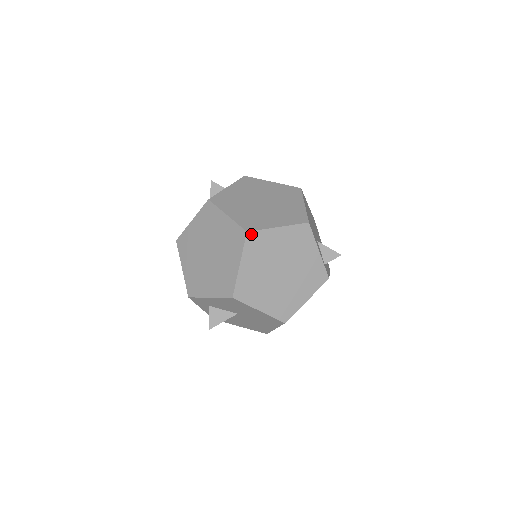
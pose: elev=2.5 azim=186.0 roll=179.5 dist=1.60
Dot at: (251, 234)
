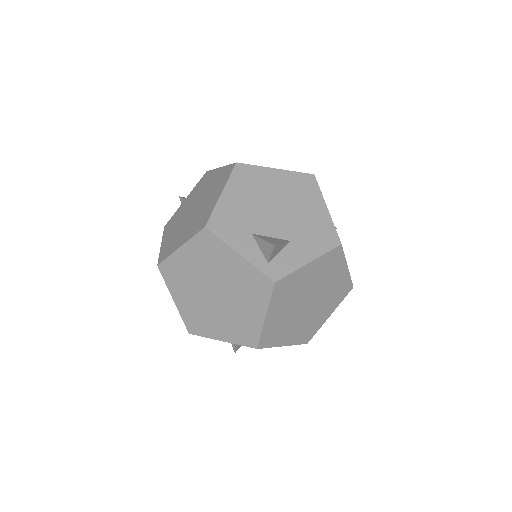
Dot at: (162, 266)
